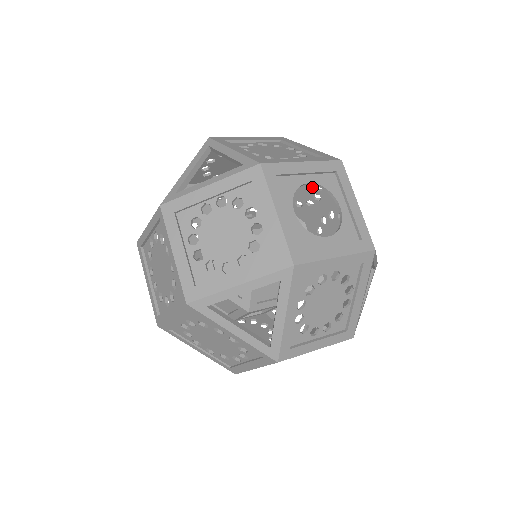
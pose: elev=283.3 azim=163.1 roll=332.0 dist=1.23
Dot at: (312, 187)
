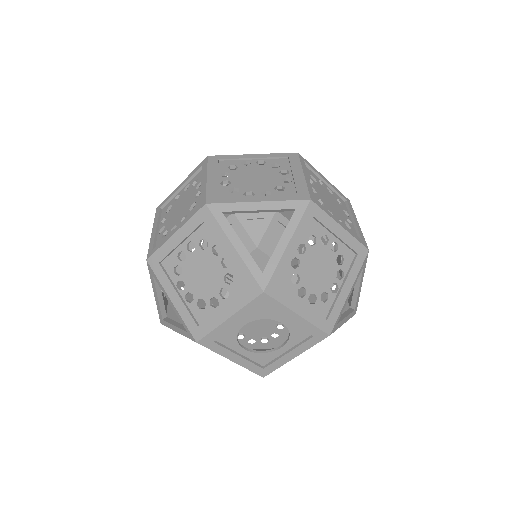
Dot at: (272, 189)
